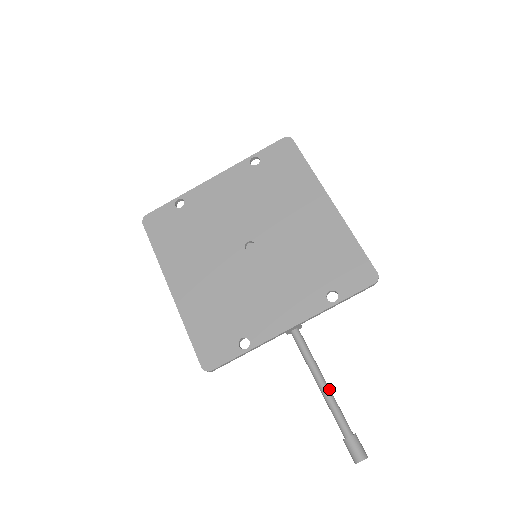
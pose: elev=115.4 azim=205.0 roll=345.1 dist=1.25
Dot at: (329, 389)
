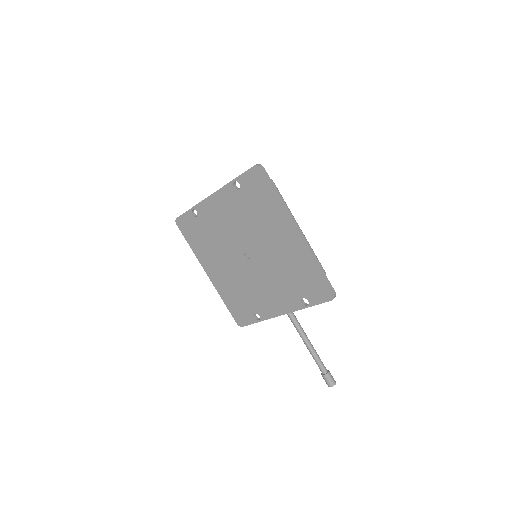
Dot at: (311, 348)
